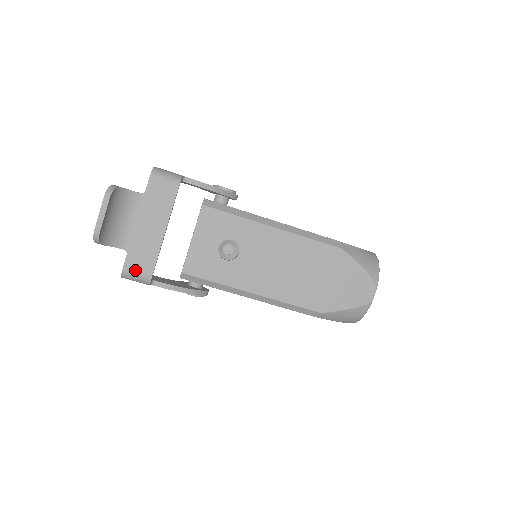
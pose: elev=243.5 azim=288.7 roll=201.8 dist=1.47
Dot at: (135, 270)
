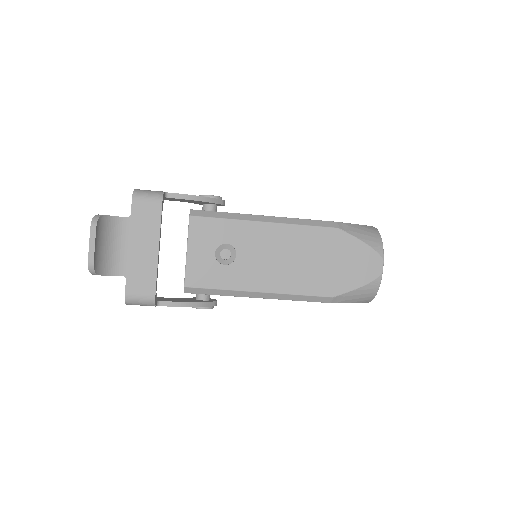
Dot at: (137, 294)
